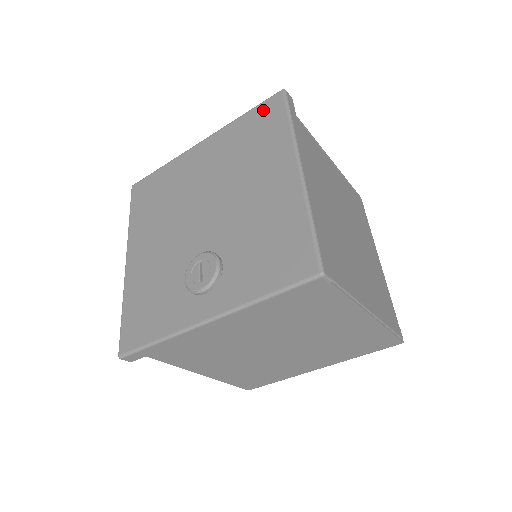
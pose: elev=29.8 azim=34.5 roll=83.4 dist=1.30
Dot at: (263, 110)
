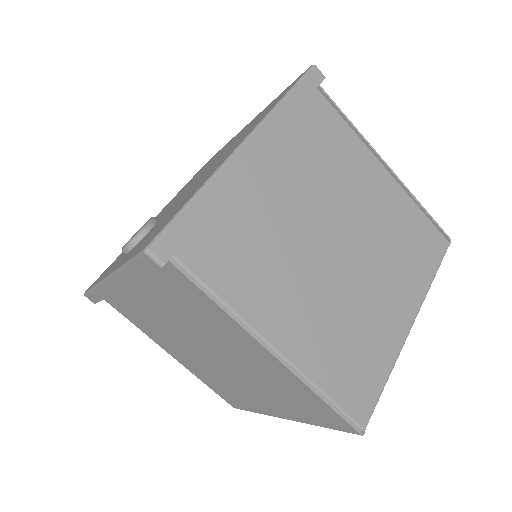
Dot at: (287, 88)
